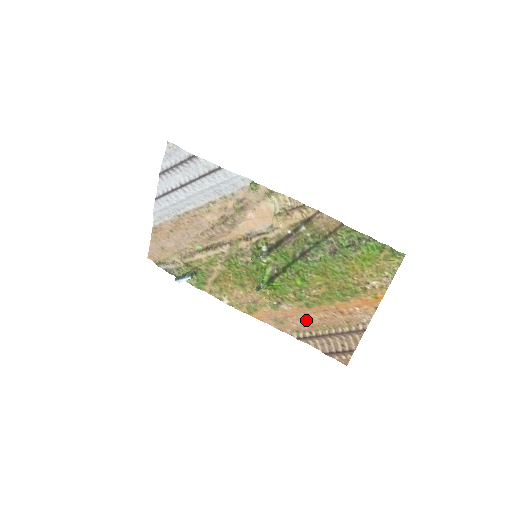
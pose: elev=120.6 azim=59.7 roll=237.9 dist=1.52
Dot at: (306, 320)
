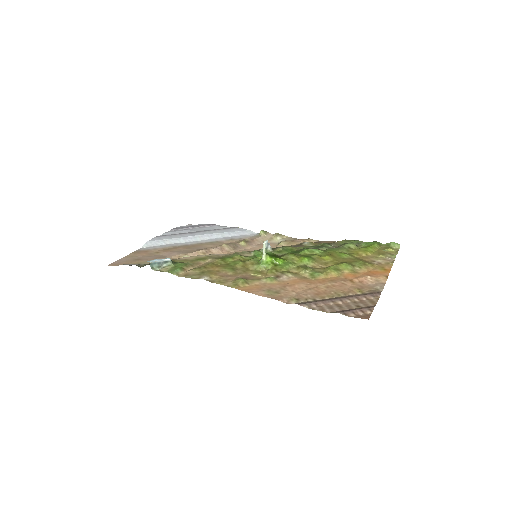
Dot at: (310, 289)
